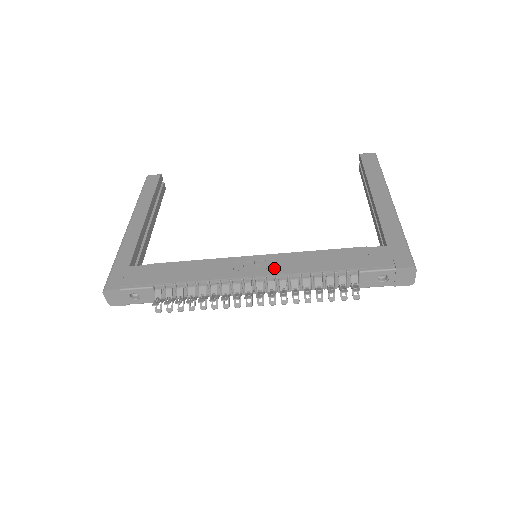
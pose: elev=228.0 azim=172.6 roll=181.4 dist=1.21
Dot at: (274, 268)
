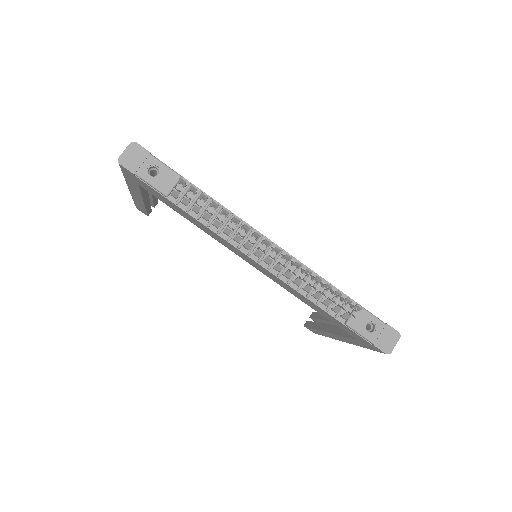
Dot at: occluded
